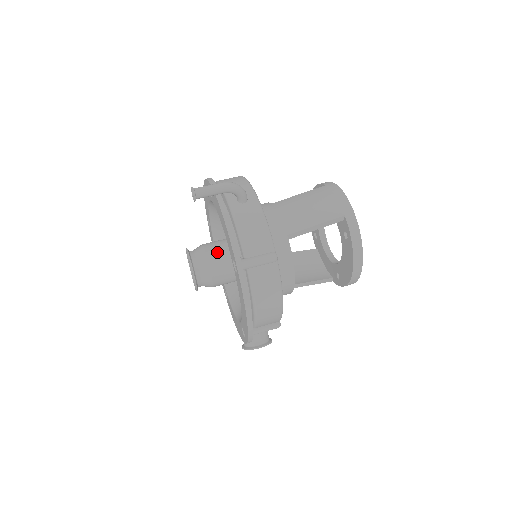
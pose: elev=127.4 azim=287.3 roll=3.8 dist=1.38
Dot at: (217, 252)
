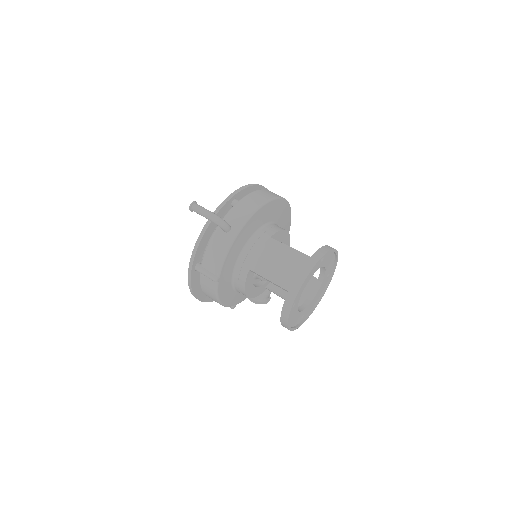
Dot at: occluded
